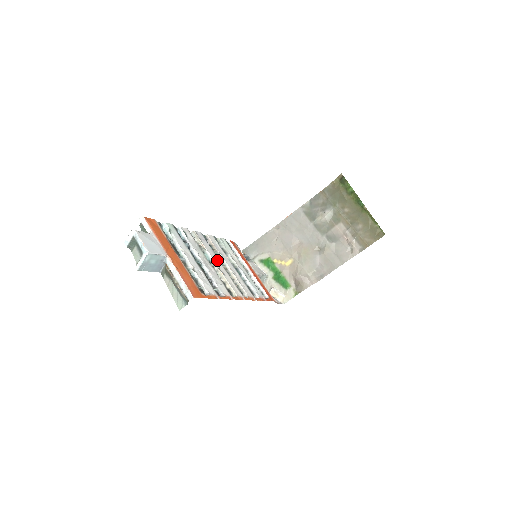
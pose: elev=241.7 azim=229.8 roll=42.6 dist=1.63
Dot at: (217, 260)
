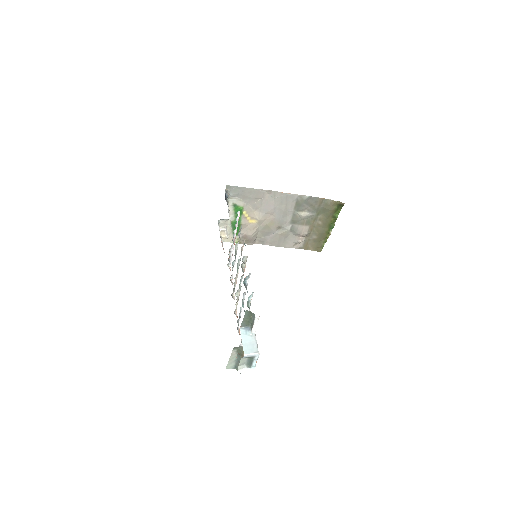
Dot at: occluded
